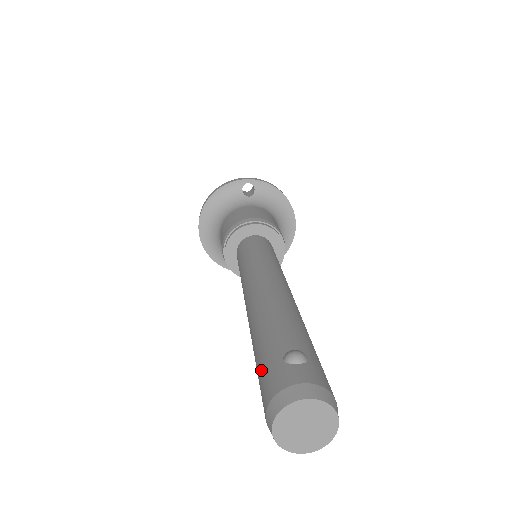
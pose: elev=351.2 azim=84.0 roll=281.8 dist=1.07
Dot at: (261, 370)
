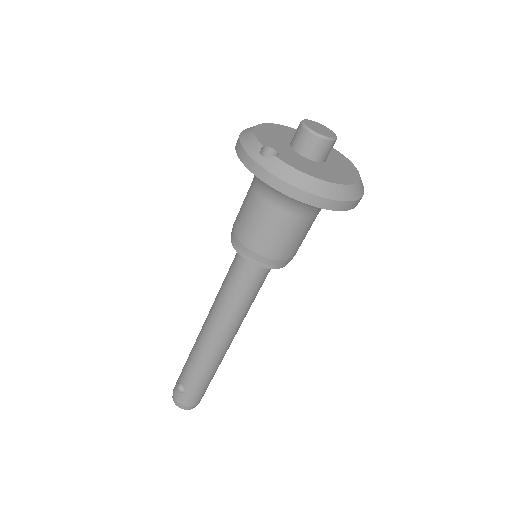
Dot at: occluded
